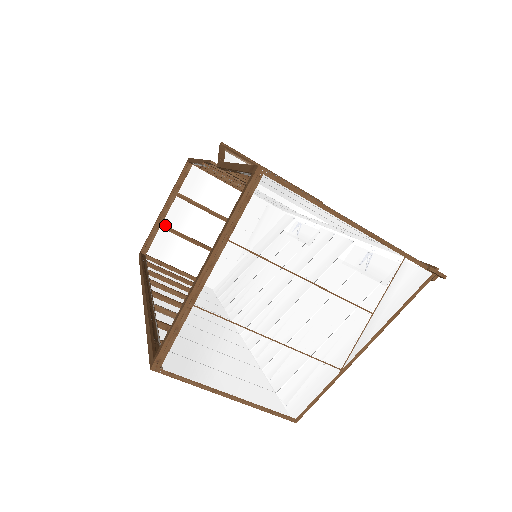
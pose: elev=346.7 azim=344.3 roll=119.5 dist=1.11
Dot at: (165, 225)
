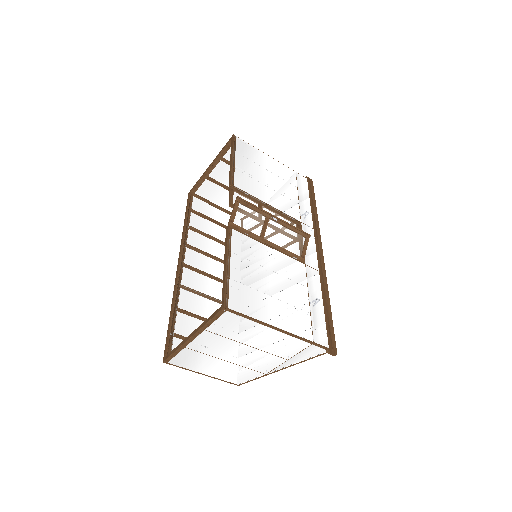
Dot at: (210, 178)
